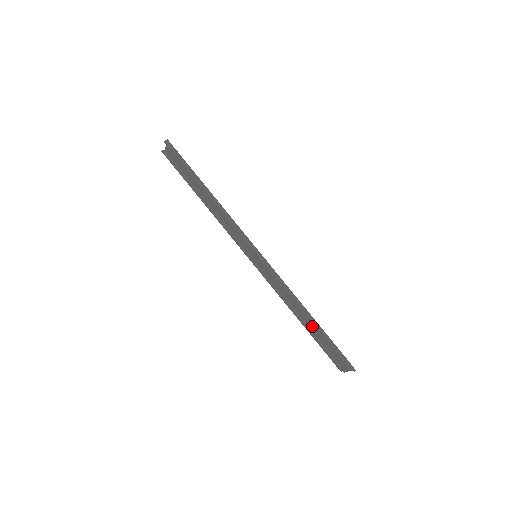
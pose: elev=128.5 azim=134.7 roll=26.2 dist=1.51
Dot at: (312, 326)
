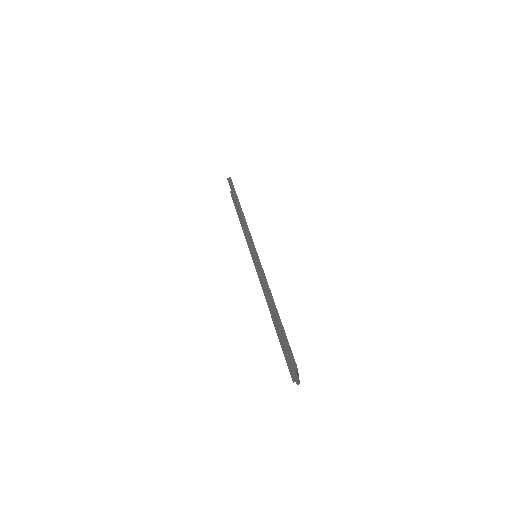
Dot at: occluded
